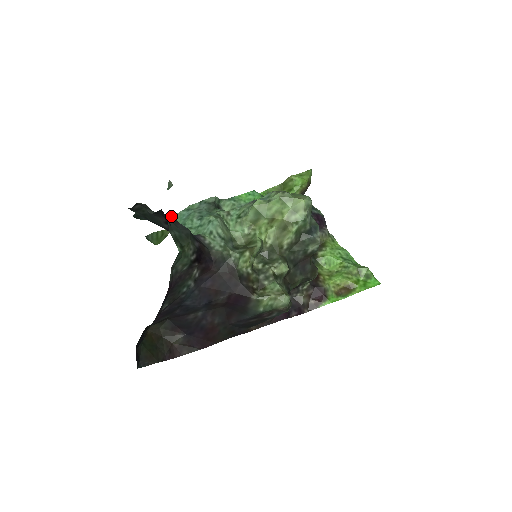
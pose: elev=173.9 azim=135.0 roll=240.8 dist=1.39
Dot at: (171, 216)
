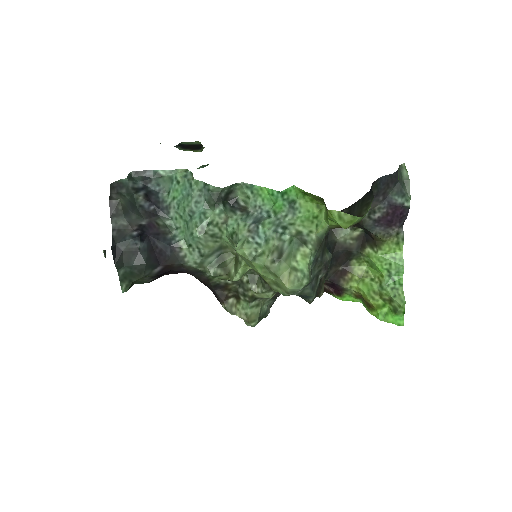
Dot at: (135, 237)
